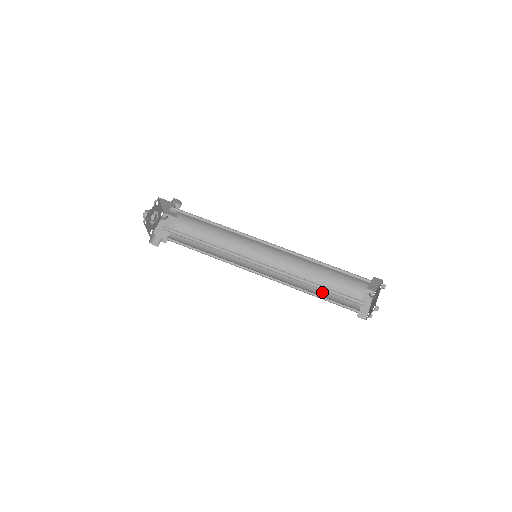
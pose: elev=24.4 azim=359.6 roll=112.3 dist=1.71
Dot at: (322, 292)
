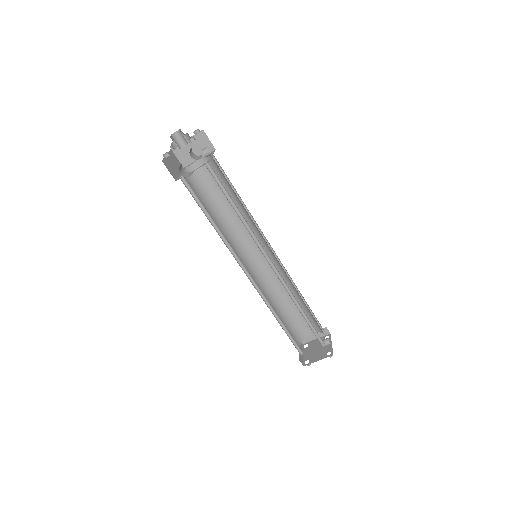
Dot at: (283, 324)
